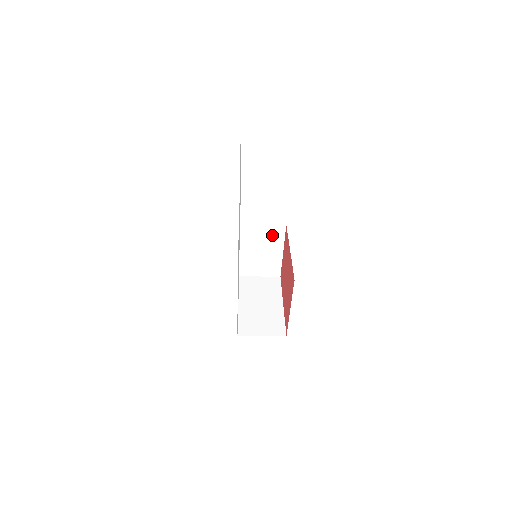
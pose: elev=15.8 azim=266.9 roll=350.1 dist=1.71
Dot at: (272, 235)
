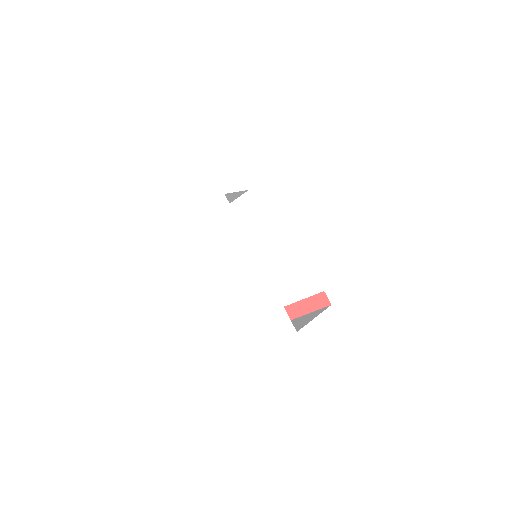
Dot at: occluded
